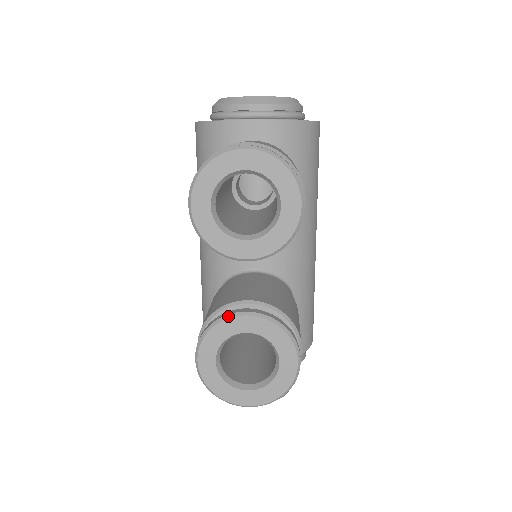
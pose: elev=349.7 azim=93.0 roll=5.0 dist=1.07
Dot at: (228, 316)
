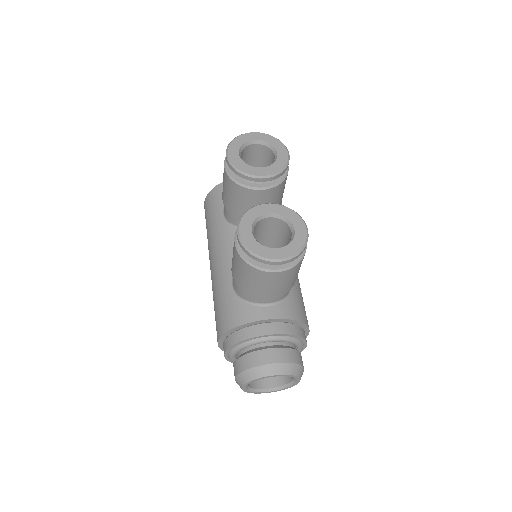
Dot at: (256, 205)
